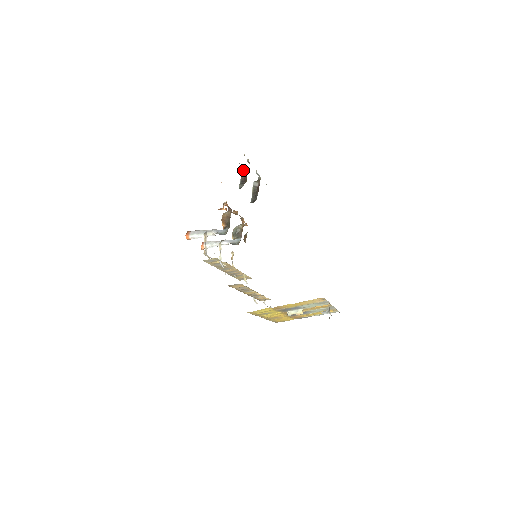
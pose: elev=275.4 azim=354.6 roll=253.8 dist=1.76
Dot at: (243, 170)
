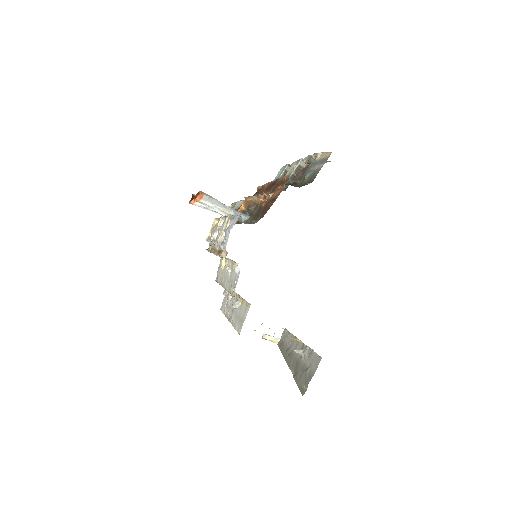
Dot at: (301, 163)
